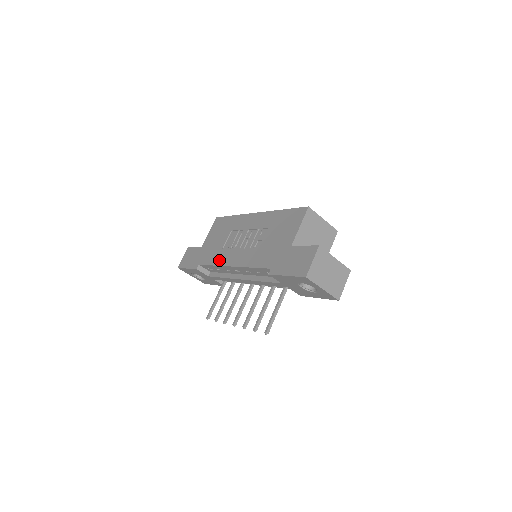
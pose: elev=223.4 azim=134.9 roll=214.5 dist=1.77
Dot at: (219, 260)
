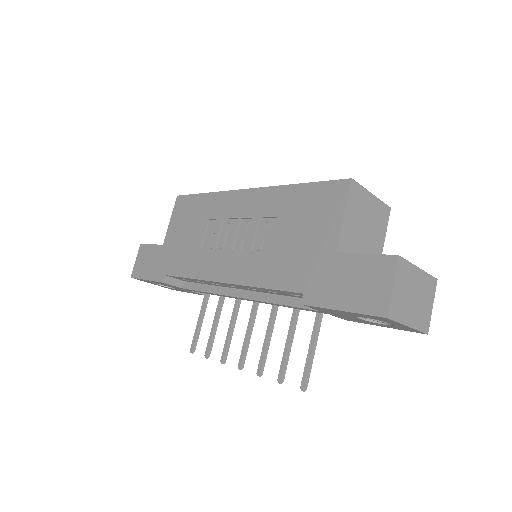
Dot at: (199, 270)
